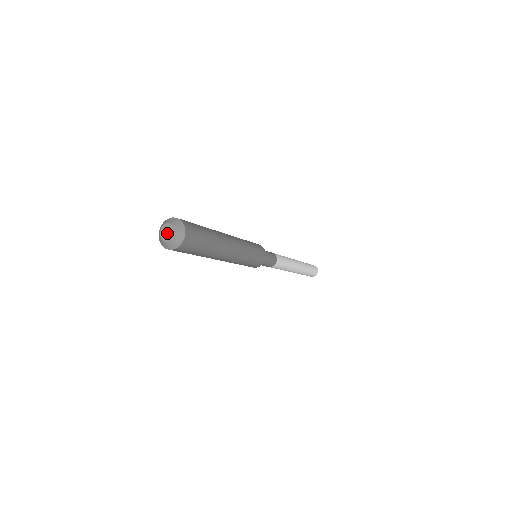
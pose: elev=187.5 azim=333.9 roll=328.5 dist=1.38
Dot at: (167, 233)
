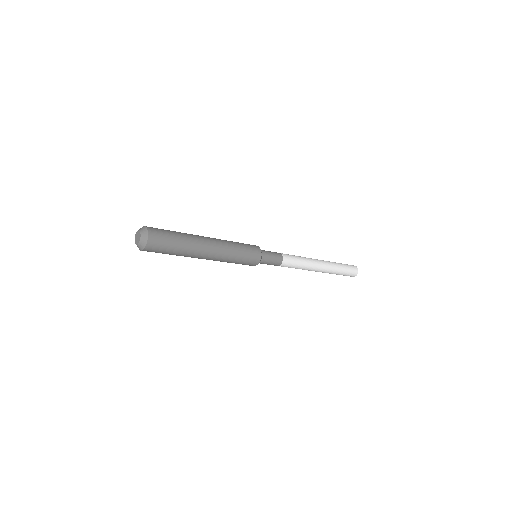
Dot at: (137, 238)
